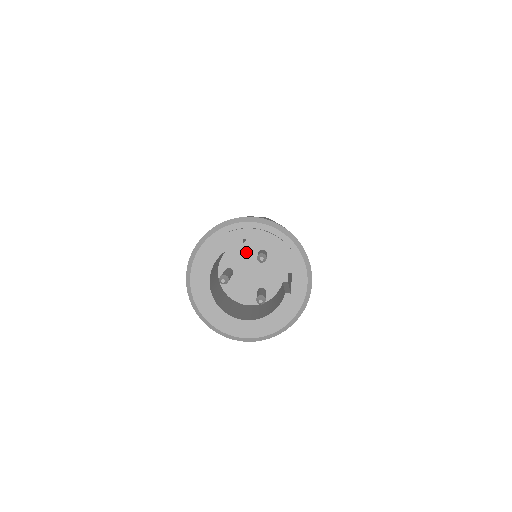
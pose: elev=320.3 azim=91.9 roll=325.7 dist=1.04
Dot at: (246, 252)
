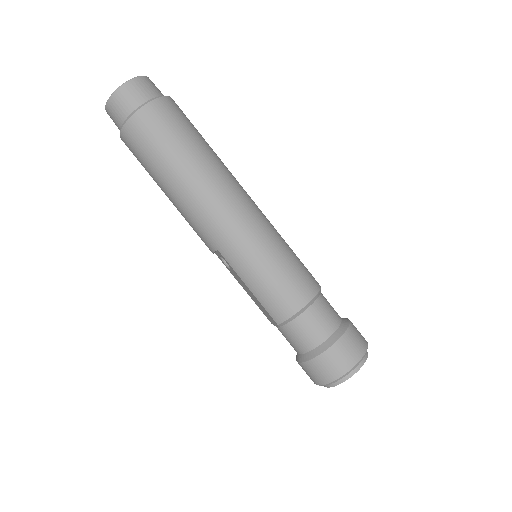
Dot at: occluded
